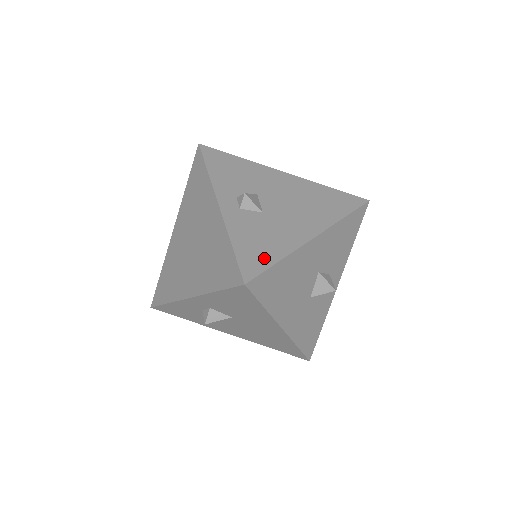
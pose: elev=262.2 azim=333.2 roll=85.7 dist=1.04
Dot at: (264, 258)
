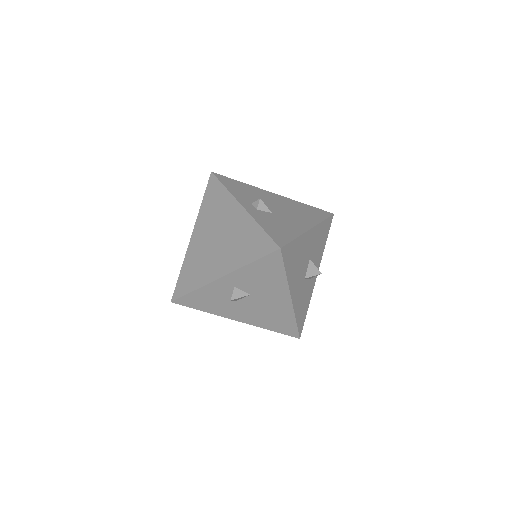
Dot at: (285, 236)
